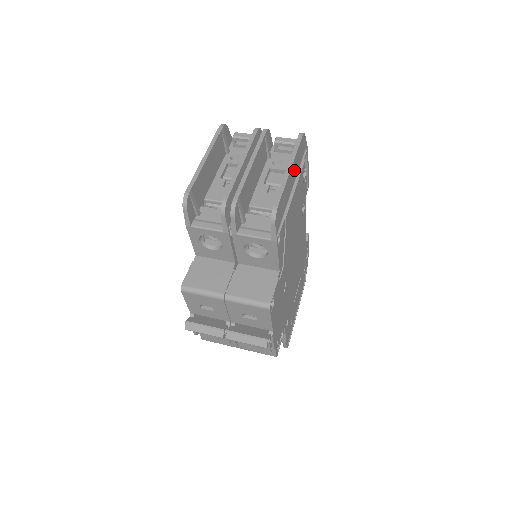
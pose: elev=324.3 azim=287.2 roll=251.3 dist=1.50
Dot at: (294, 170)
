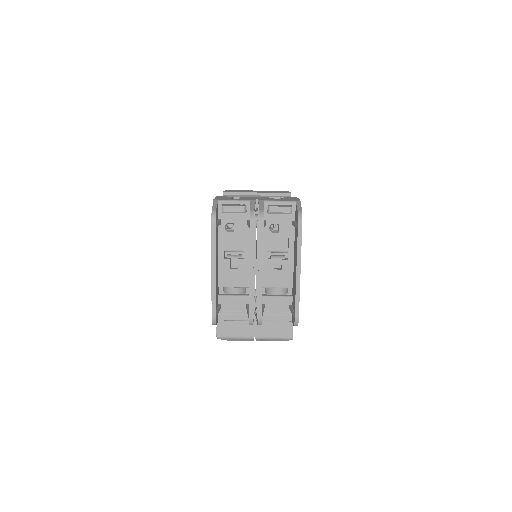
Dot at: occluded
